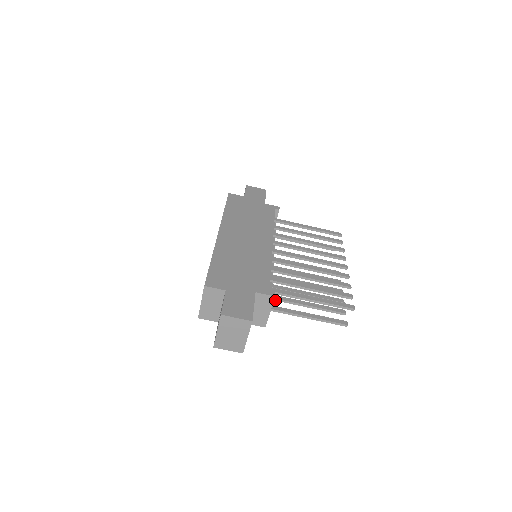
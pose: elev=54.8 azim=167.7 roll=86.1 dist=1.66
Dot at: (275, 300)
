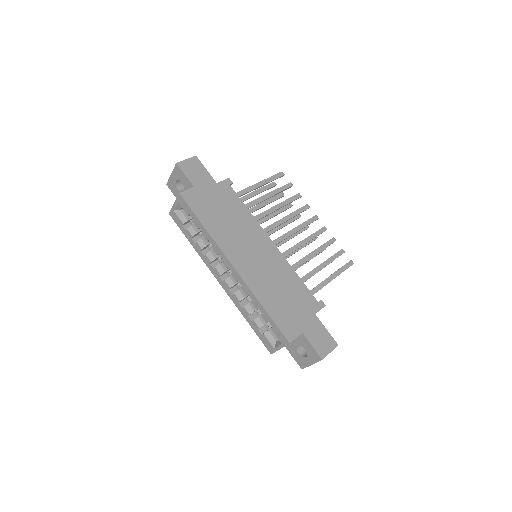
Dot at: occluded
